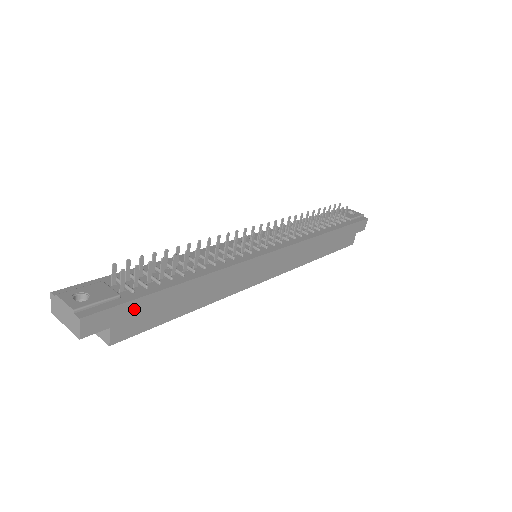
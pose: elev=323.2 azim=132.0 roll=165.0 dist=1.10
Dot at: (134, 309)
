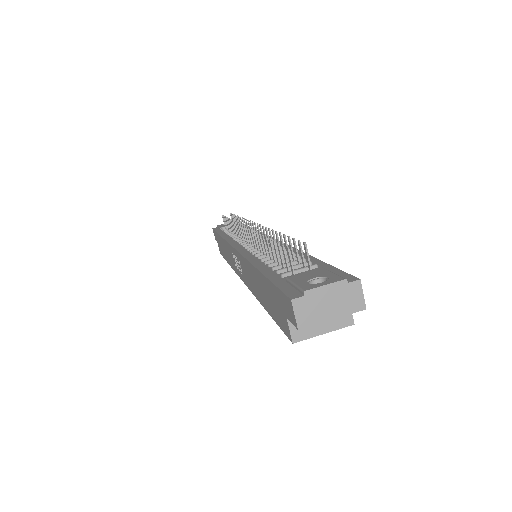
Dot at: occluded
